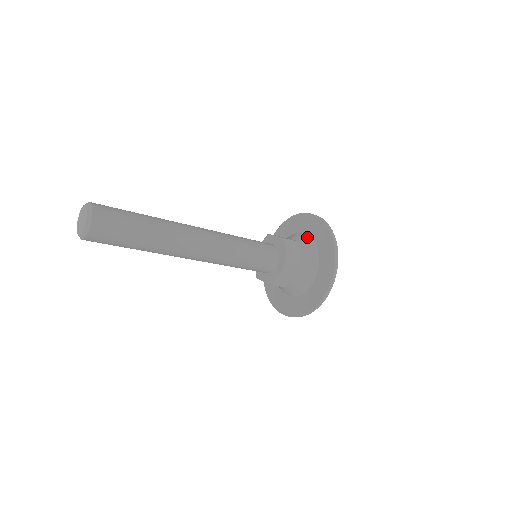
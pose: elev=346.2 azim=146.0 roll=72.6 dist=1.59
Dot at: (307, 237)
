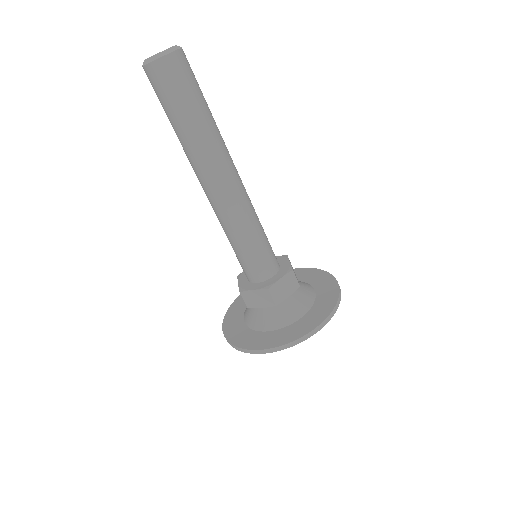
Dot at: (298, 280)
